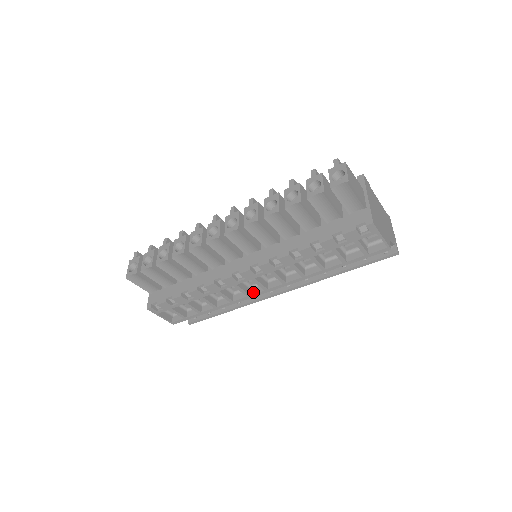
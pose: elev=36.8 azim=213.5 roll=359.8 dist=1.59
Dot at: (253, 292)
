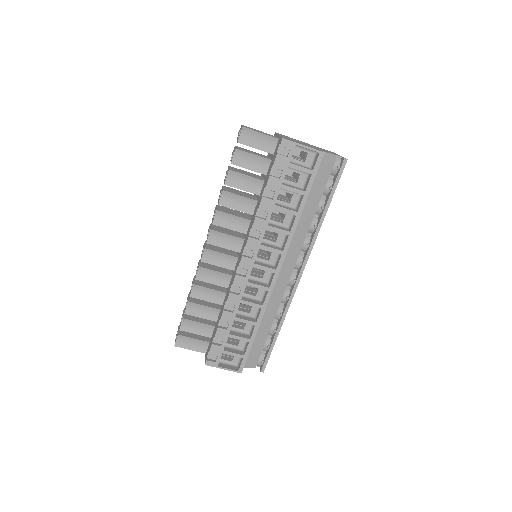
Dot at: (270, 283)
